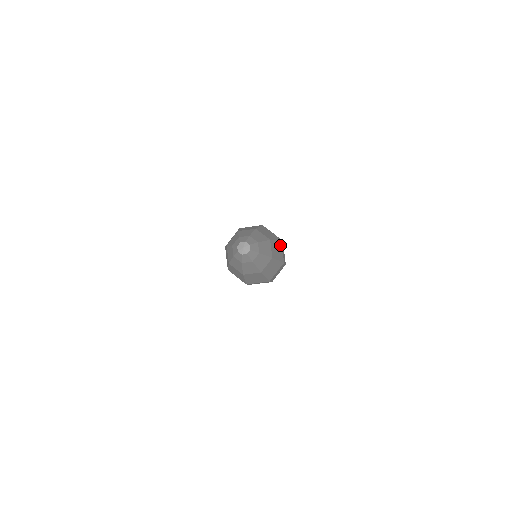
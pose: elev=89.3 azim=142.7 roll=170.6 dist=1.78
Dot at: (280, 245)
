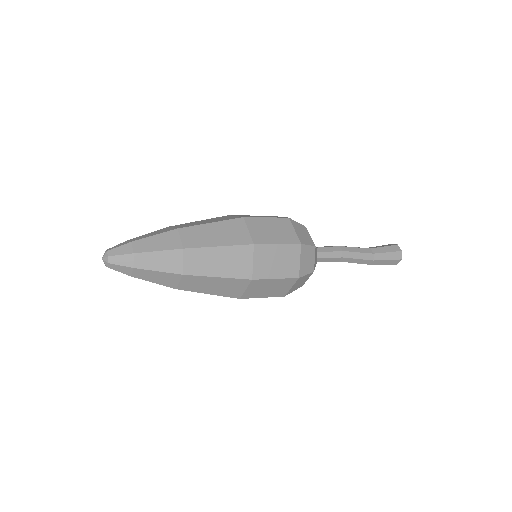
Dot at: occluded
